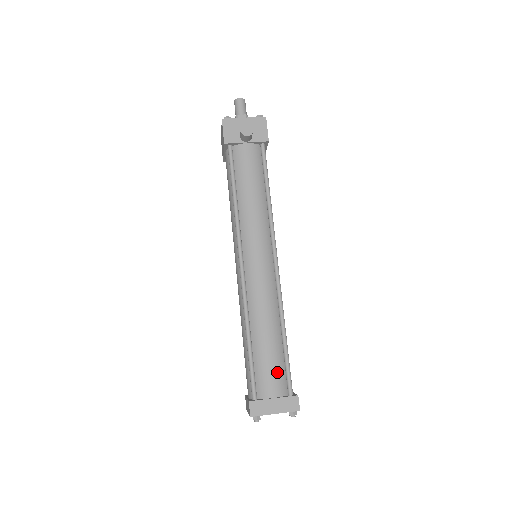
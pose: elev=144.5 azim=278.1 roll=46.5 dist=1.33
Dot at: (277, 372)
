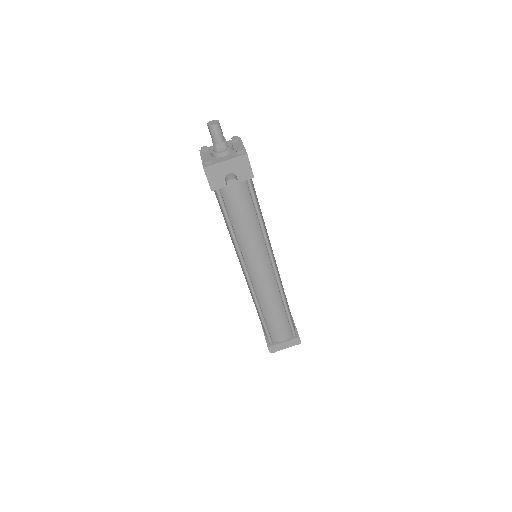
Dot at: (284, 329)
